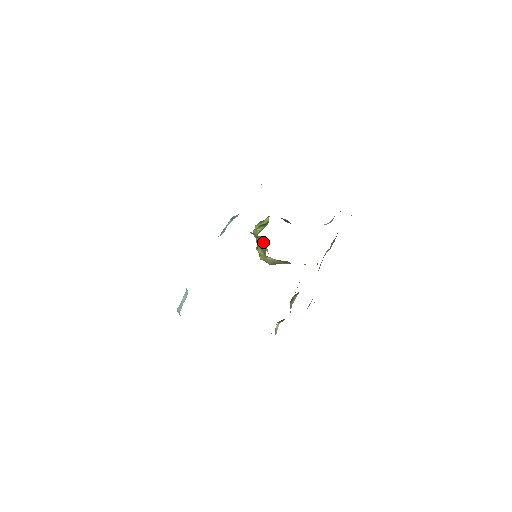
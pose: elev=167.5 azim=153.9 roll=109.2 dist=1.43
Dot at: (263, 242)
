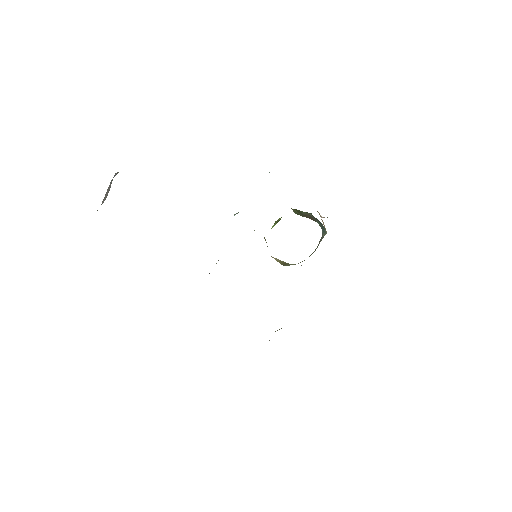
Dot at: occluded
